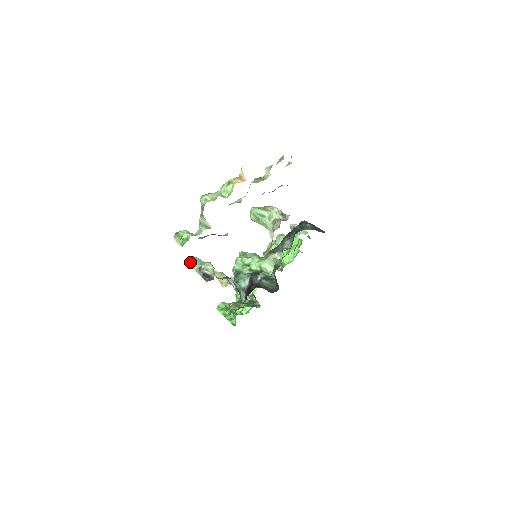
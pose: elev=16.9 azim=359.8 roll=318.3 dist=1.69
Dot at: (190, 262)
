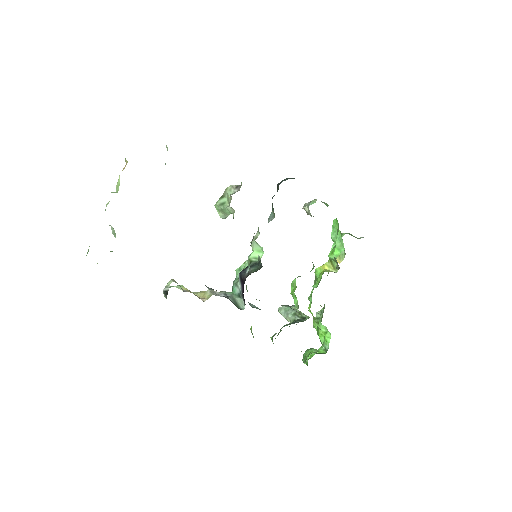
Dot at: occluded
